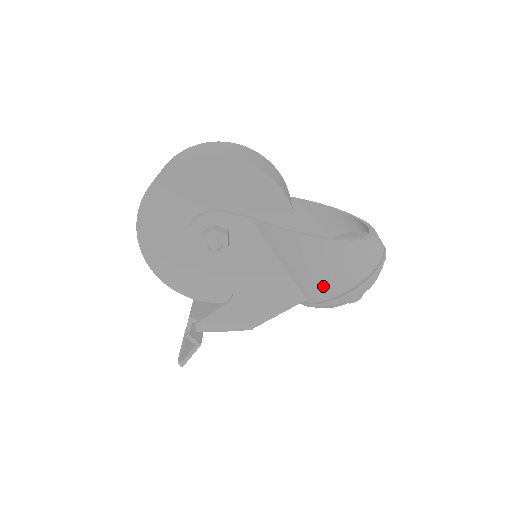
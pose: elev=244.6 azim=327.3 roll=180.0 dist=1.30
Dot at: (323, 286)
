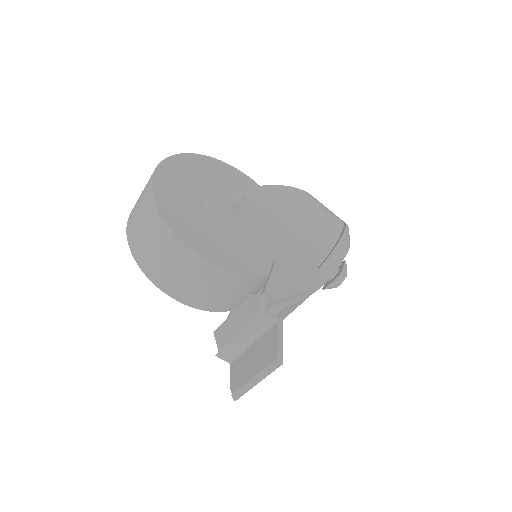
Dot at: (328, 226)
